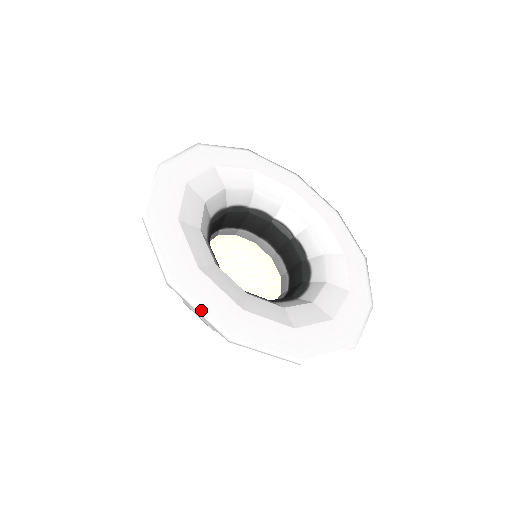
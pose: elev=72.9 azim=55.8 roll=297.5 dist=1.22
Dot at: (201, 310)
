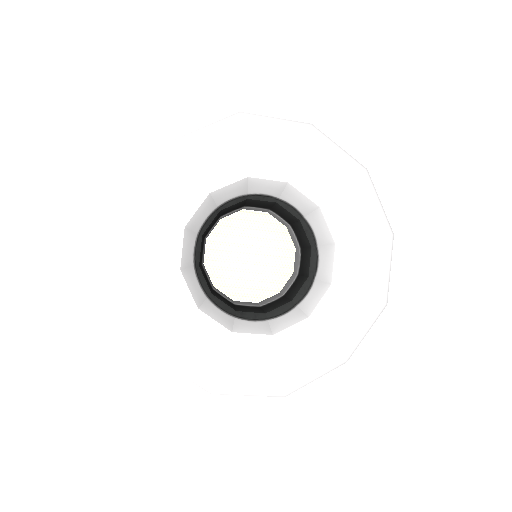
Dot at: (132, 317)
